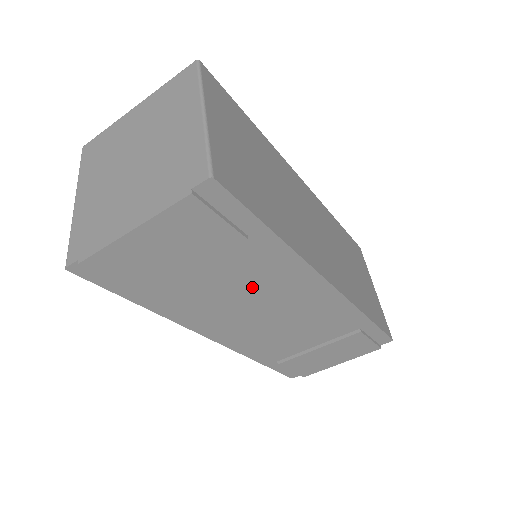
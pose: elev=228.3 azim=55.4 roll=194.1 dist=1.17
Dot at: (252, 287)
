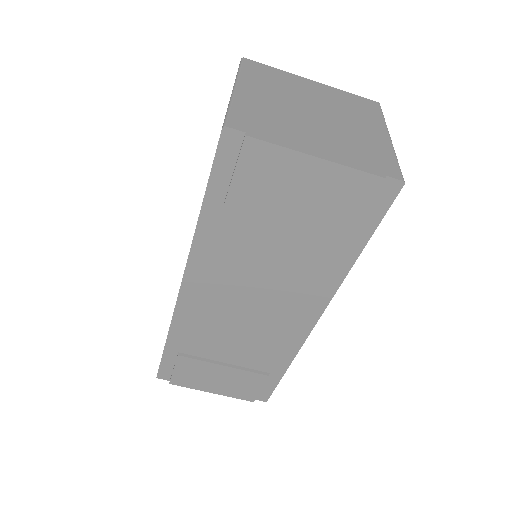
Dot at: (282, 275)
